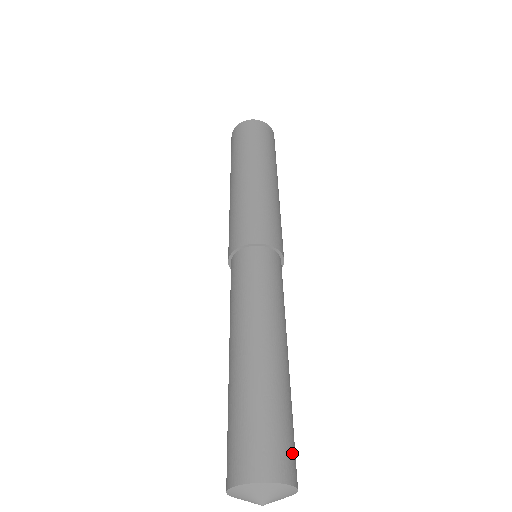
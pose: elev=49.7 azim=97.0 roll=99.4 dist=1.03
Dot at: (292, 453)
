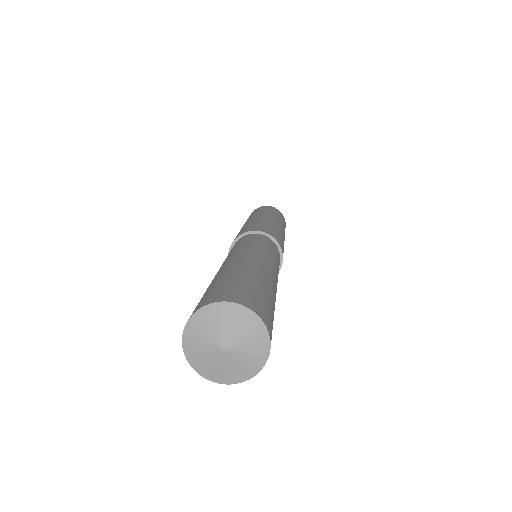
Dot at: (267, 312)
